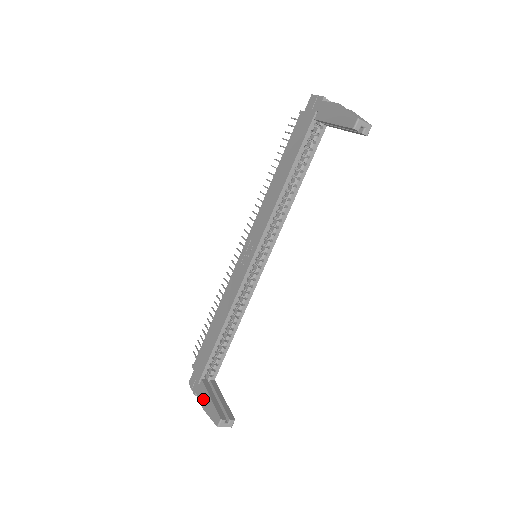
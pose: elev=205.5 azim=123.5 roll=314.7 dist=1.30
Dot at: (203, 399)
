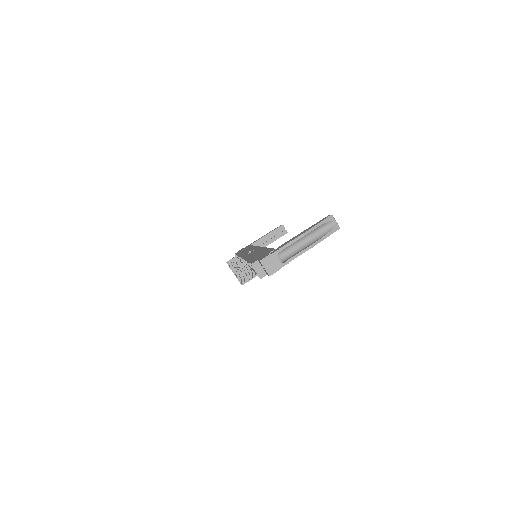
Dot at: (295, 237)
